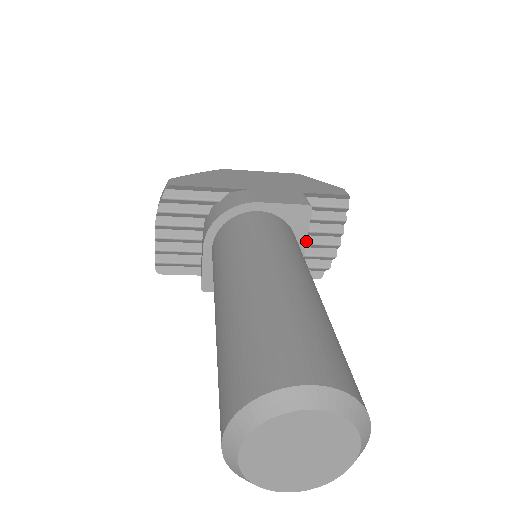
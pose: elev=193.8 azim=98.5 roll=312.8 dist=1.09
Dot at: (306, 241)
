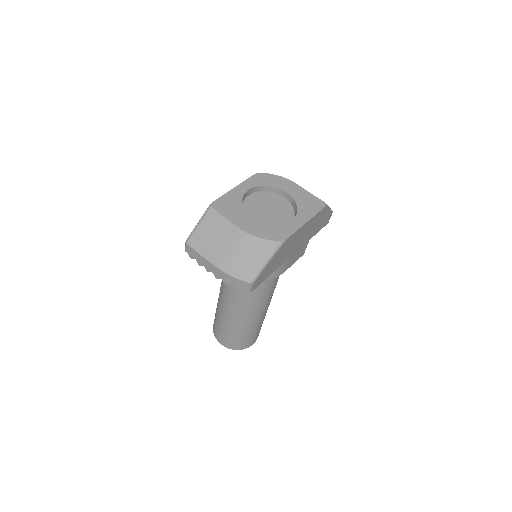
Dot at: occluded
